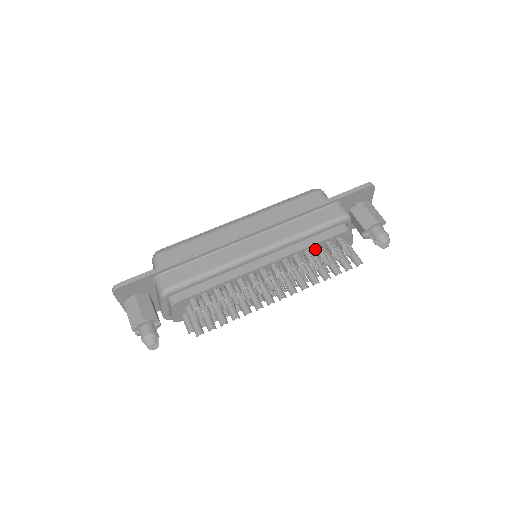
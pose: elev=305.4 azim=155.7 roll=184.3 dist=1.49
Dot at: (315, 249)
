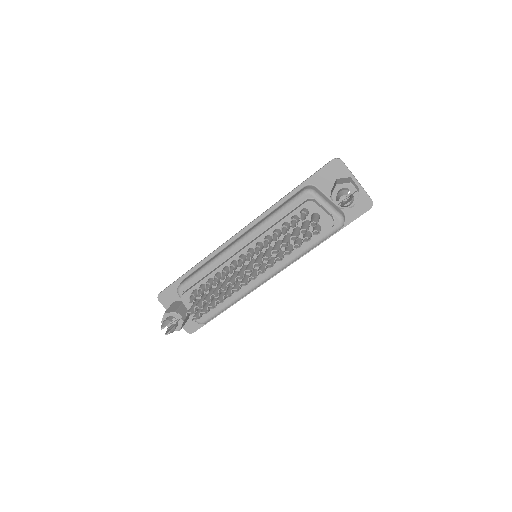
Dot at: occluded
